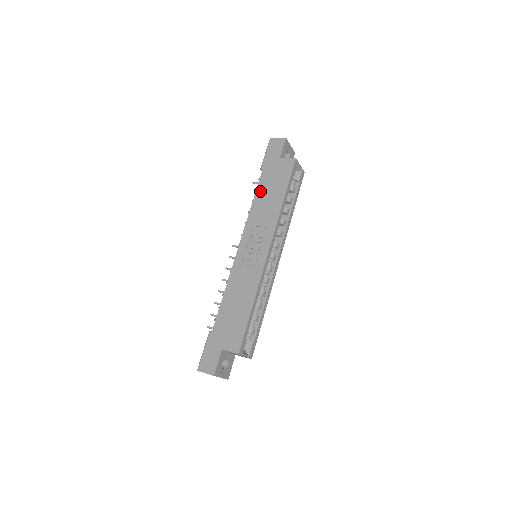
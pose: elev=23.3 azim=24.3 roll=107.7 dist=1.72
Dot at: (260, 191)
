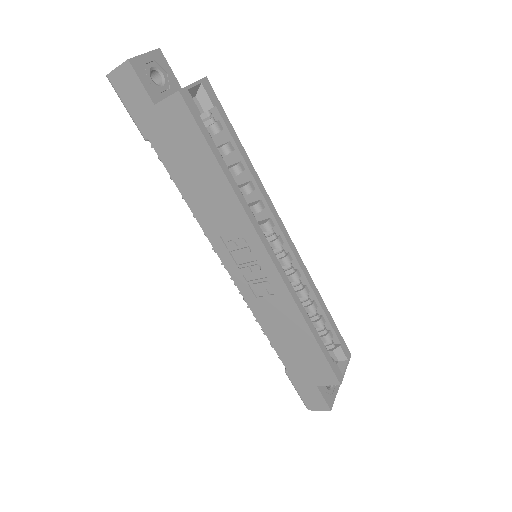
Dot at: (179, 179)
